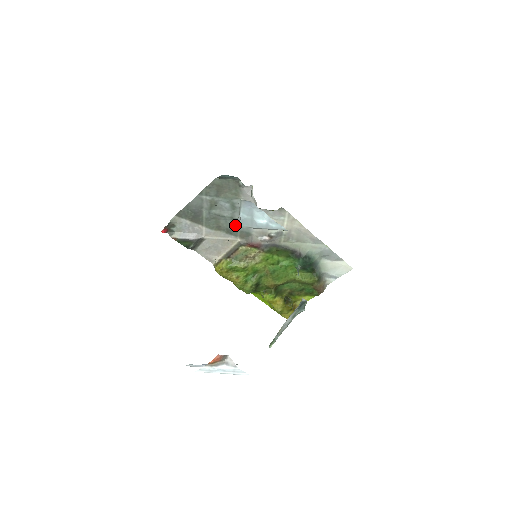
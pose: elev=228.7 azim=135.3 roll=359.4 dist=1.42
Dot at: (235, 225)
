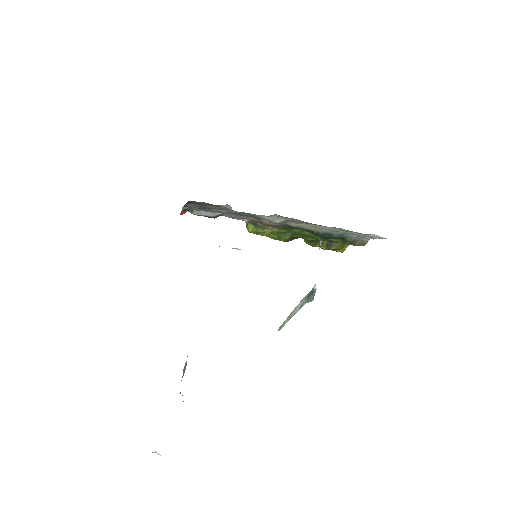
Dot at: (239, 214)
